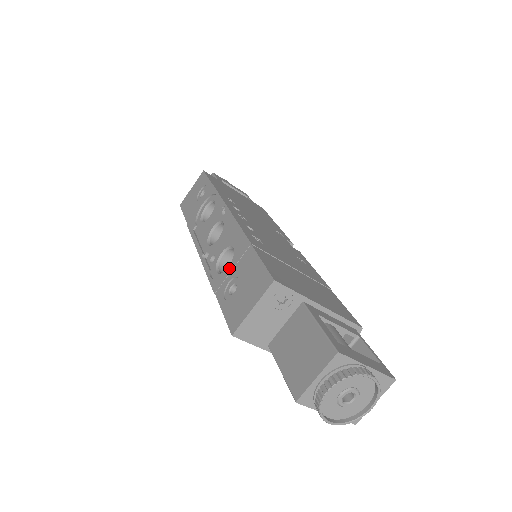
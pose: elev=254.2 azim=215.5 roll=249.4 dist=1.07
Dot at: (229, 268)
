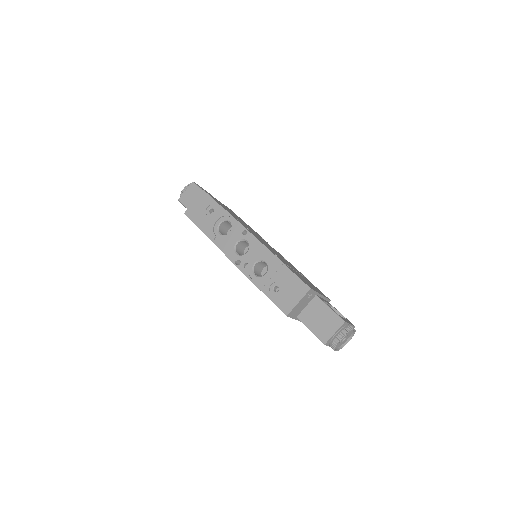
Dot at: (269, 276)
